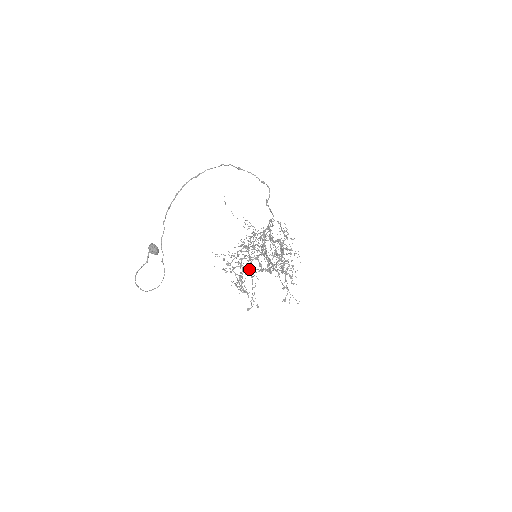
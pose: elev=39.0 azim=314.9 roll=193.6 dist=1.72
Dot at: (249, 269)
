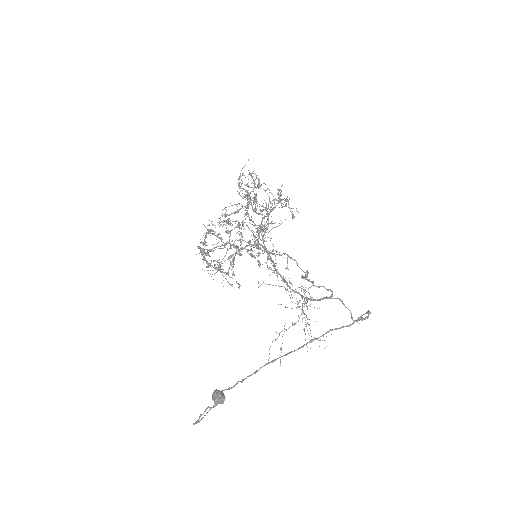
Dot at: occluded
